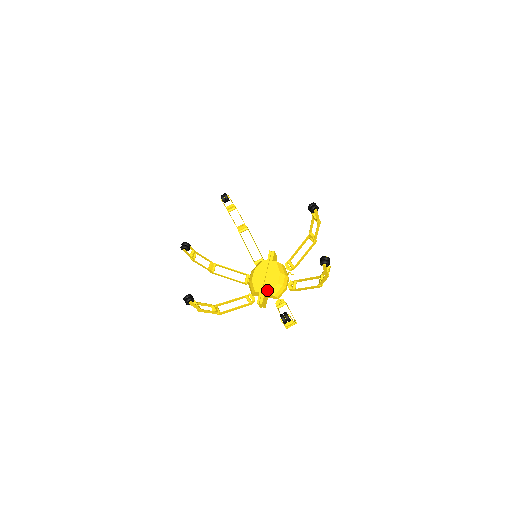
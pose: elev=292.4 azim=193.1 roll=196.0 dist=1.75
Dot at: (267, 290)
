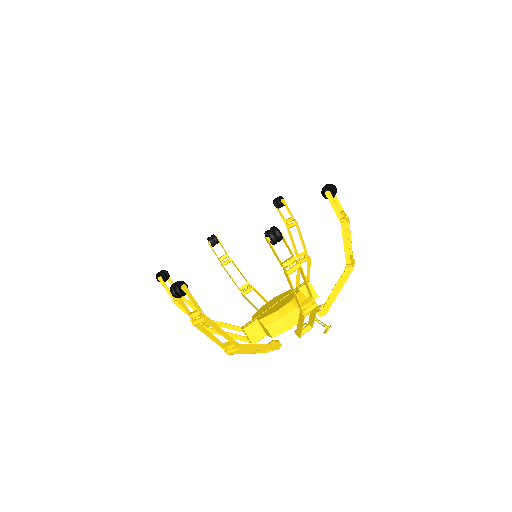
Dot at: (262, 316)
